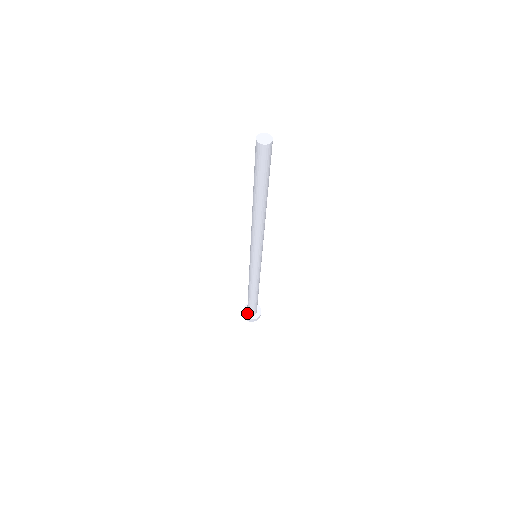
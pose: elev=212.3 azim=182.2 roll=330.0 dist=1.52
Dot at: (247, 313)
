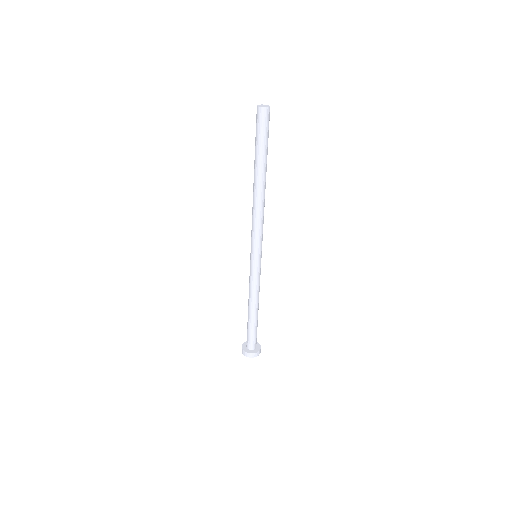
Dot at: (246, 344)
